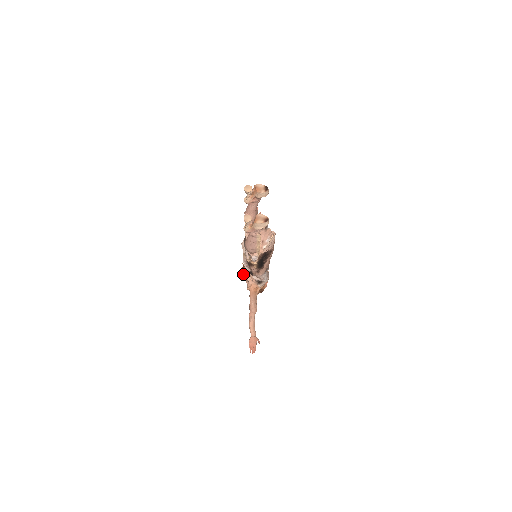
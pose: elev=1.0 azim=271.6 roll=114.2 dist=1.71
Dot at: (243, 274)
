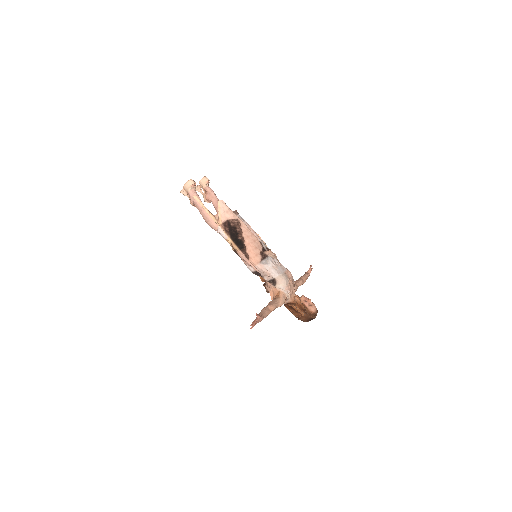
Dot at: (267, 291)
